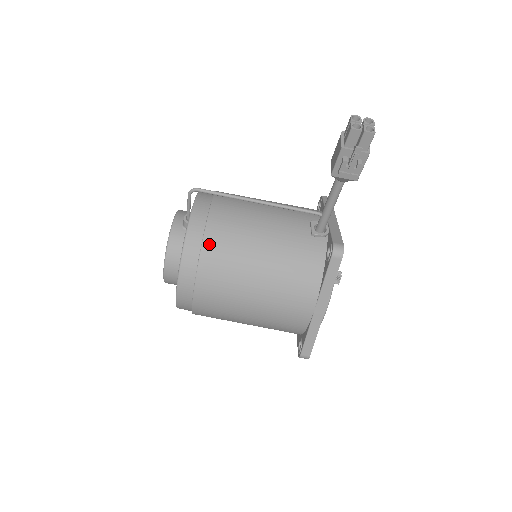
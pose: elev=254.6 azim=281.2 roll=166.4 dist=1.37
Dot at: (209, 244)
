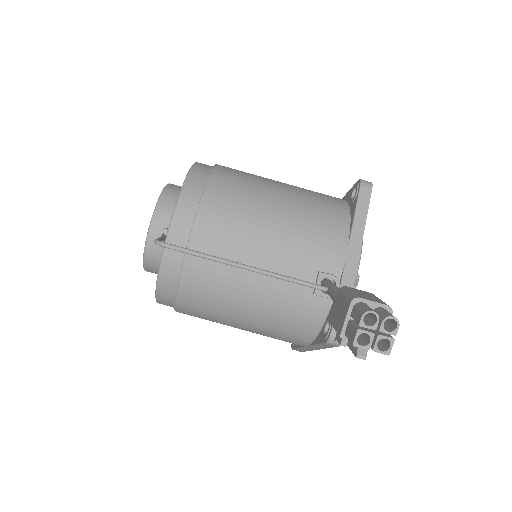
Dot at: (186, 290)
